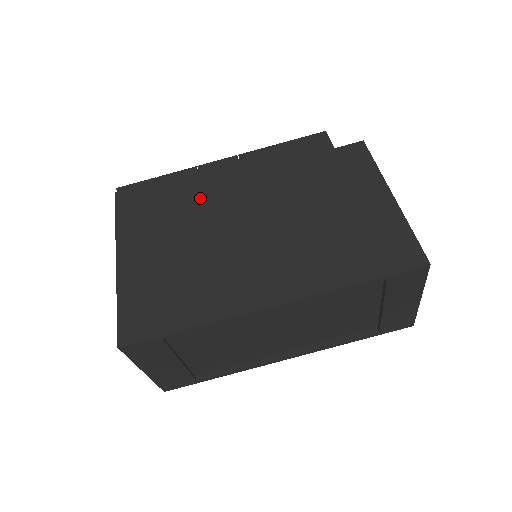
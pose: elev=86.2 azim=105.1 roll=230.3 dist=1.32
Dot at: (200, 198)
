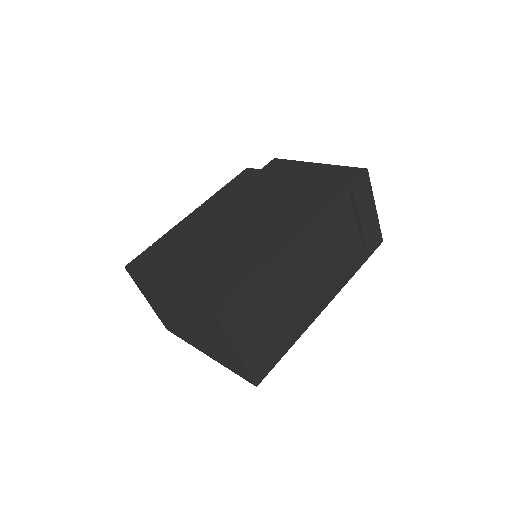
Dot at: (196, 232)
